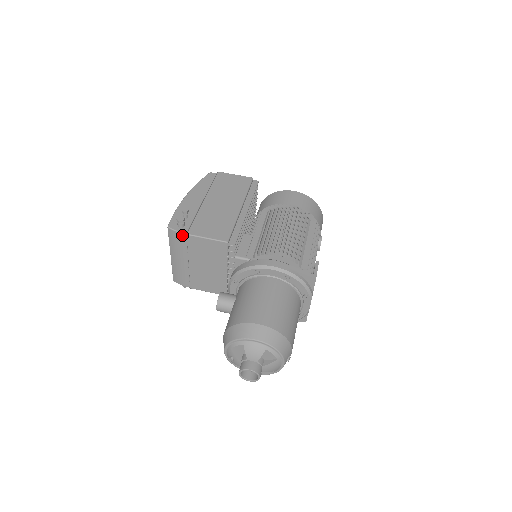
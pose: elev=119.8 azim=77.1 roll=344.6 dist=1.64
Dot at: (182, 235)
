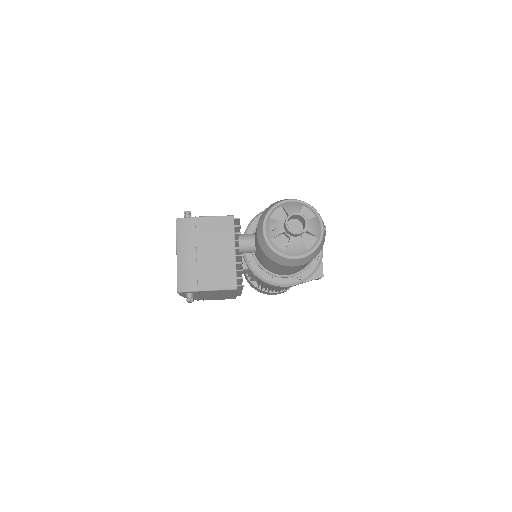
Dot at: (191, 220)
